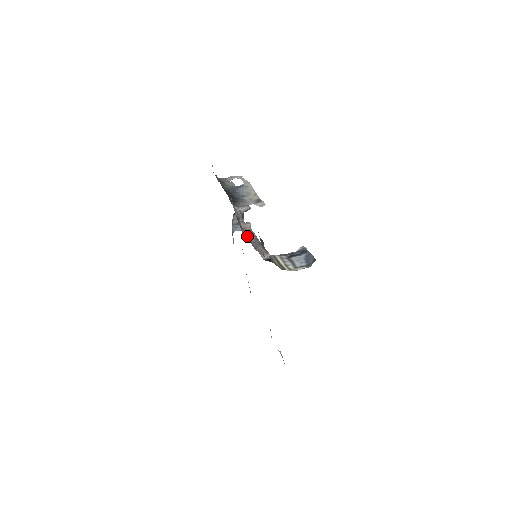
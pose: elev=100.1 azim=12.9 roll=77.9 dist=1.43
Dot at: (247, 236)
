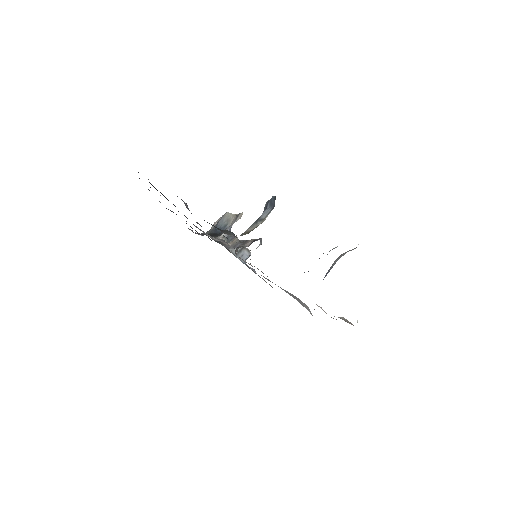
Dot at: (233, 247)
